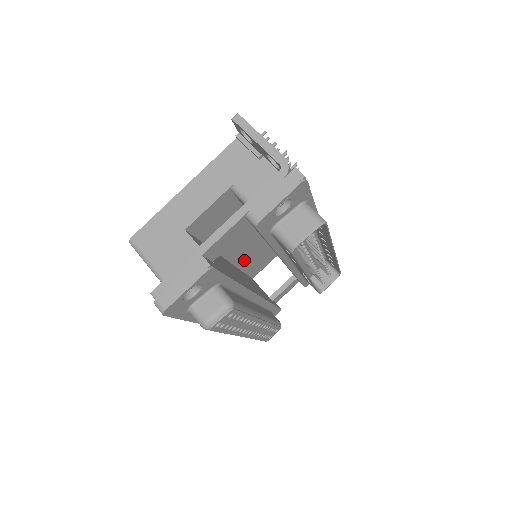
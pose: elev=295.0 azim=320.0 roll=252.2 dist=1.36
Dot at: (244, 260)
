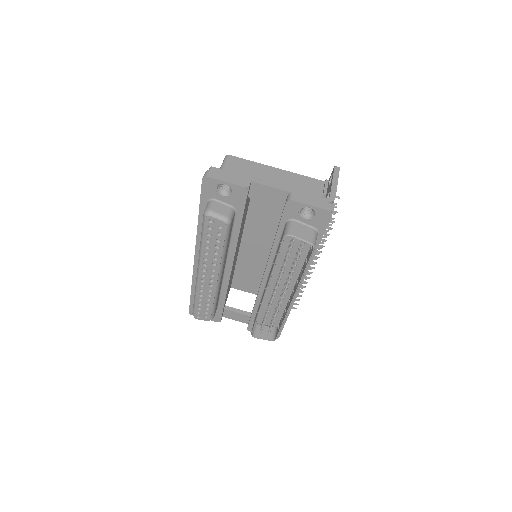
Dot at: (245, 260)
